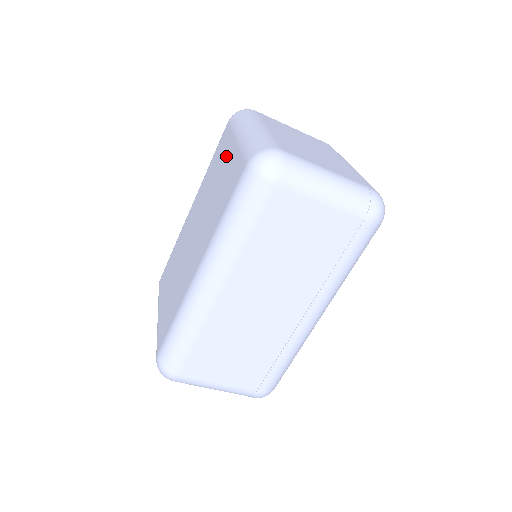
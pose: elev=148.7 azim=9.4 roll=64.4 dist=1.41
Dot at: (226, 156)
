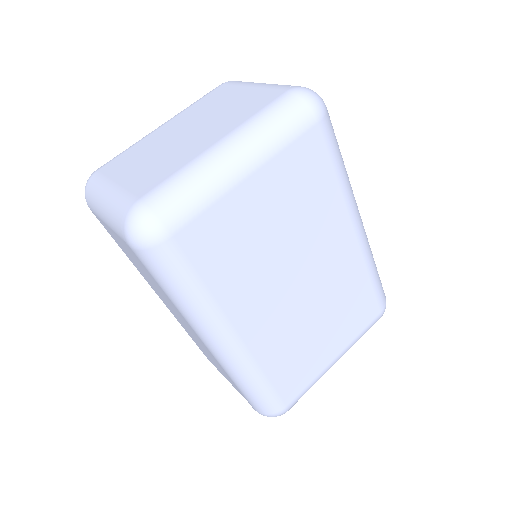
Dot at: occluded
